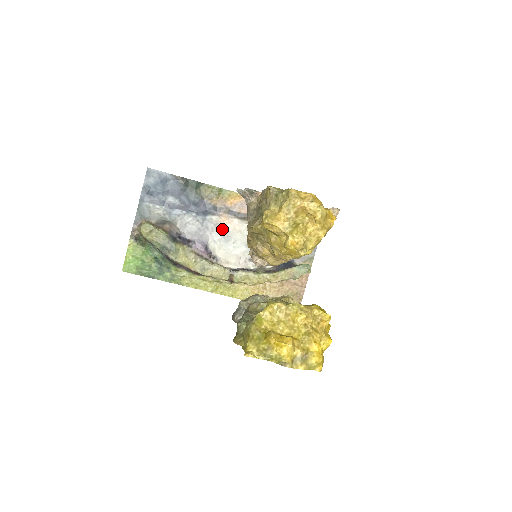
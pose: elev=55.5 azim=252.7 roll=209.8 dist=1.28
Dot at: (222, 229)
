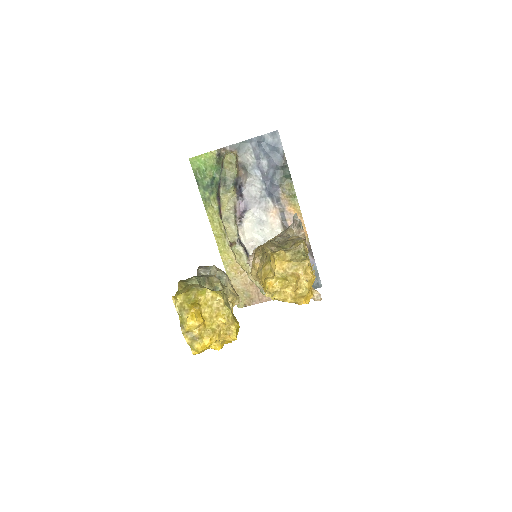
Dot at: (266, 214)
